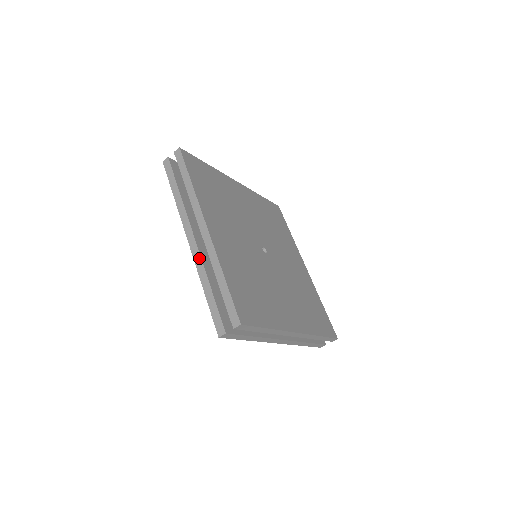
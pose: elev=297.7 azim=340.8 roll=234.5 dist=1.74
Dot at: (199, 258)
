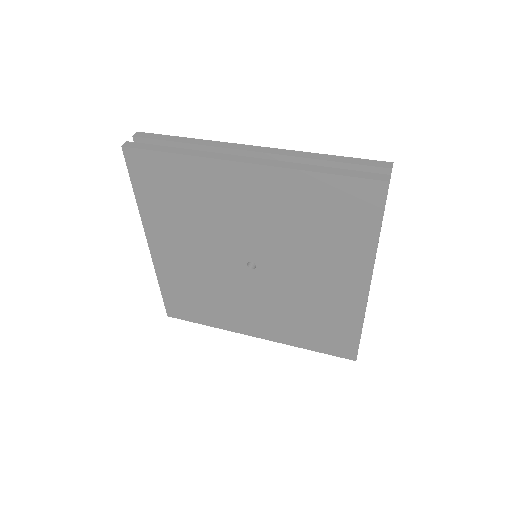
Dot at: (279, 162)
